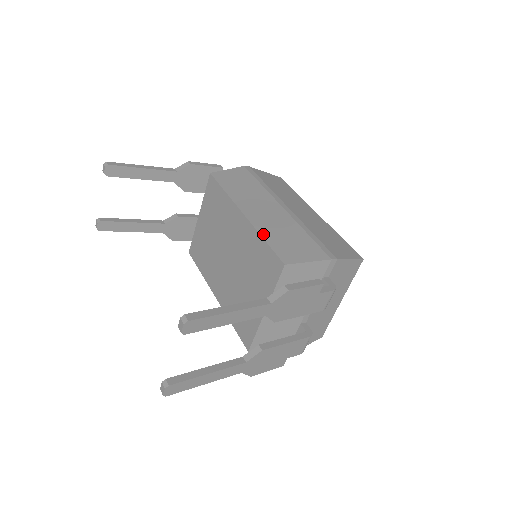
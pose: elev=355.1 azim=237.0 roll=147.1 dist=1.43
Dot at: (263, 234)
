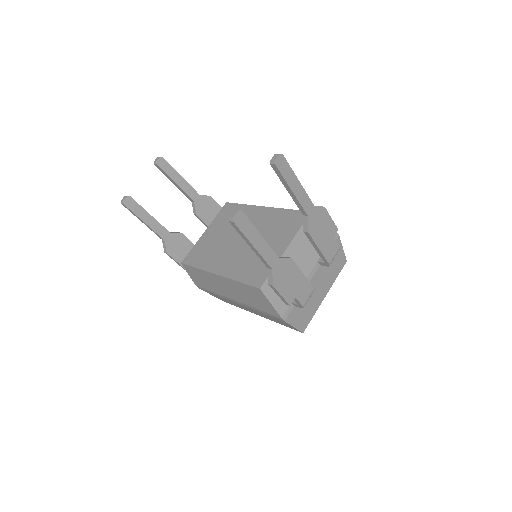
Dot at: occluded
